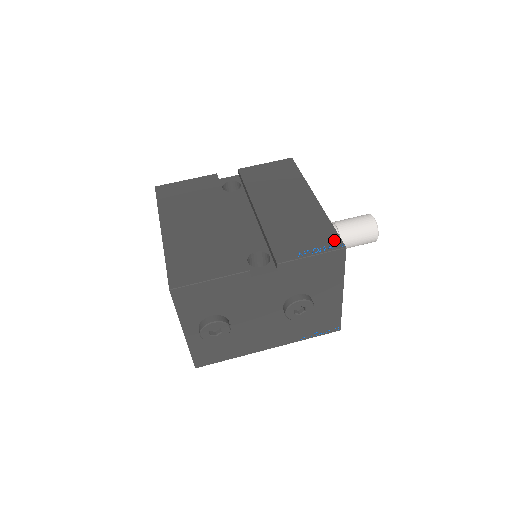
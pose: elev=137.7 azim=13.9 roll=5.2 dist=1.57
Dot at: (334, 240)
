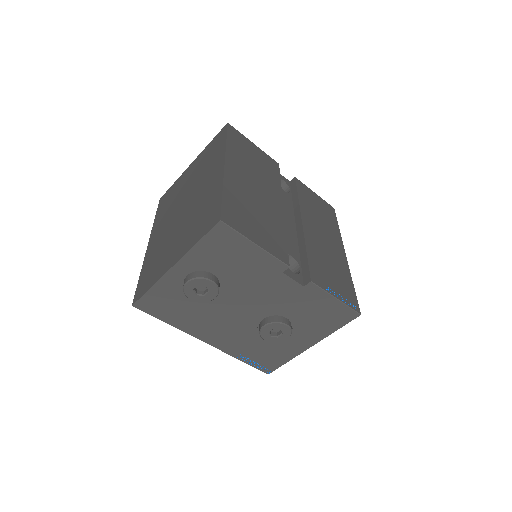
Dot at: (354, 301)
